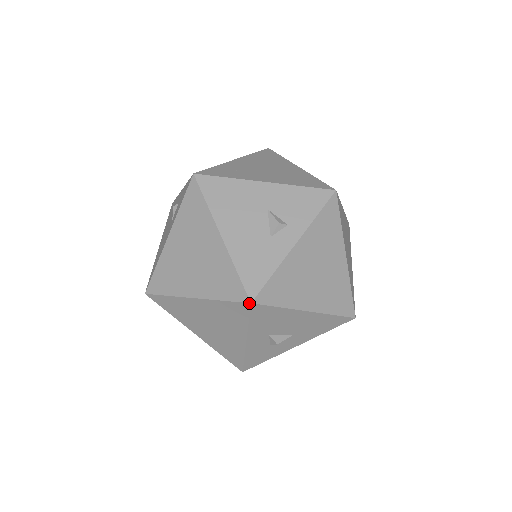
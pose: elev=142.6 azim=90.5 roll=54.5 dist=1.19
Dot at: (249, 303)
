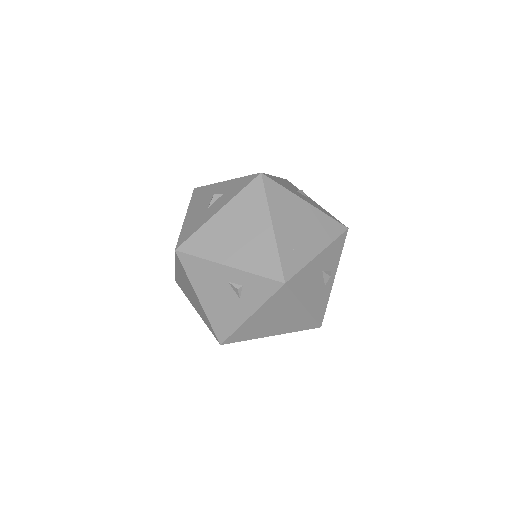
Dot at: occluded
